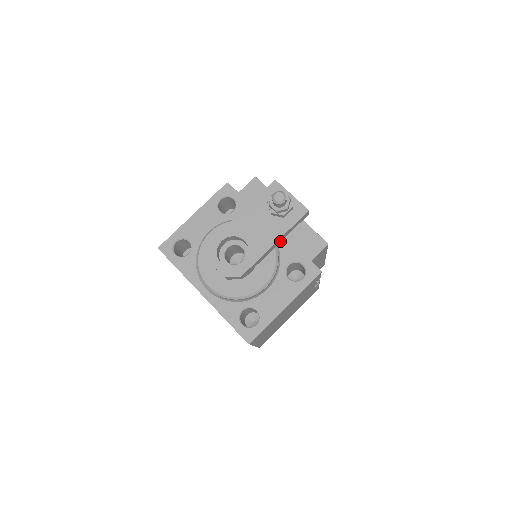
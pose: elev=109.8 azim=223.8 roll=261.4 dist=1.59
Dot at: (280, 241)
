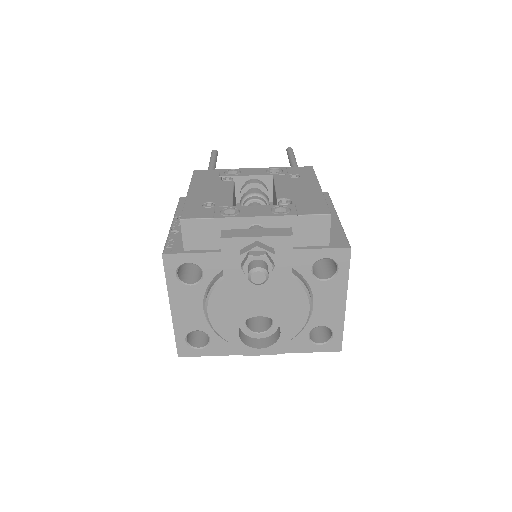
Dot at: occluded
